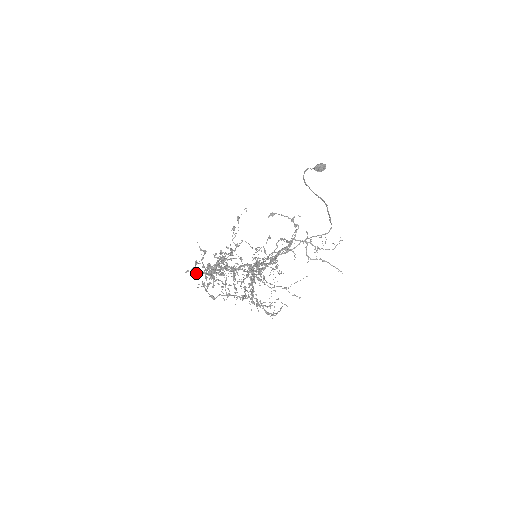
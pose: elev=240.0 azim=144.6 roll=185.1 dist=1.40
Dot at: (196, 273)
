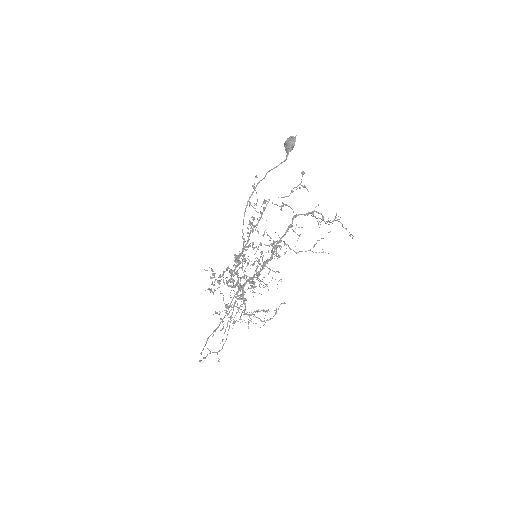
Dot at: occluded
